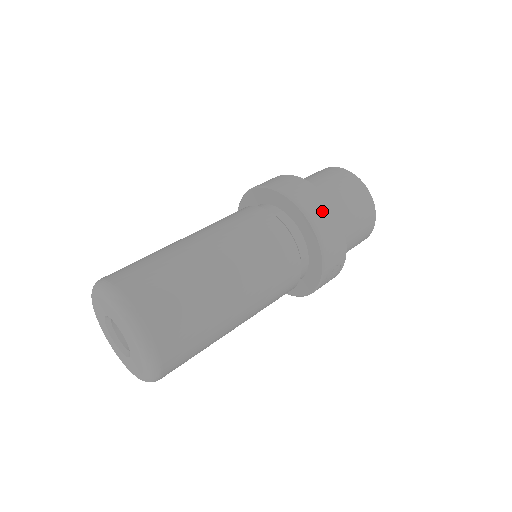
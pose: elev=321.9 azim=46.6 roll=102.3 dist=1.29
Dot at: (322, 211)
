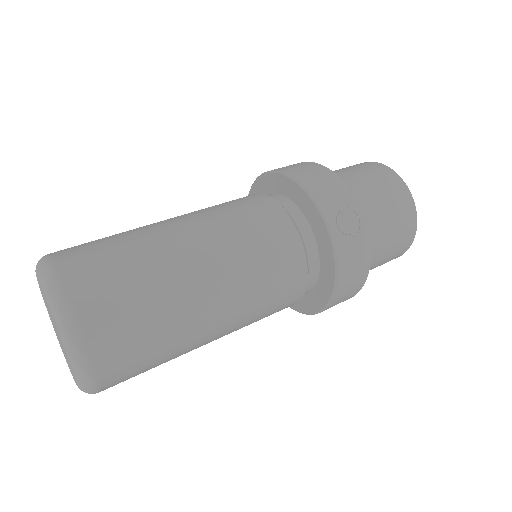
Dot at: (297, 166)
